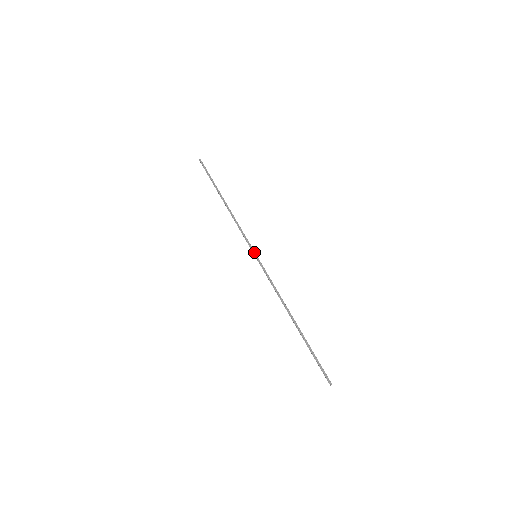
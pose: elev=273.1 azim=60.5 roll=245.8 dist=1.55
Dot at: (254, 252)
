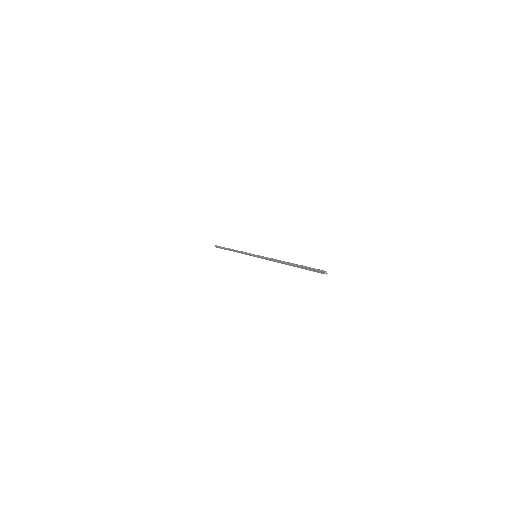
Dot at: (254, 254)
